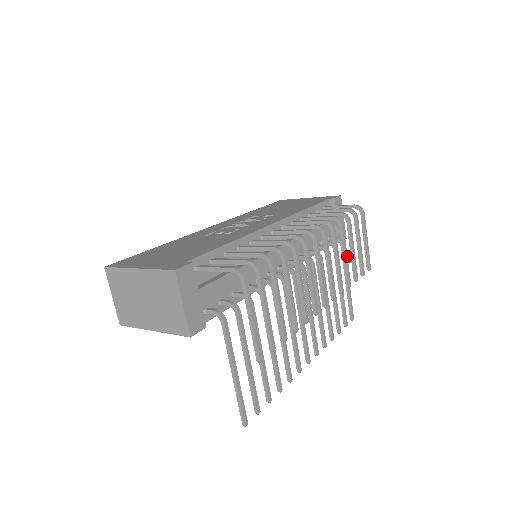
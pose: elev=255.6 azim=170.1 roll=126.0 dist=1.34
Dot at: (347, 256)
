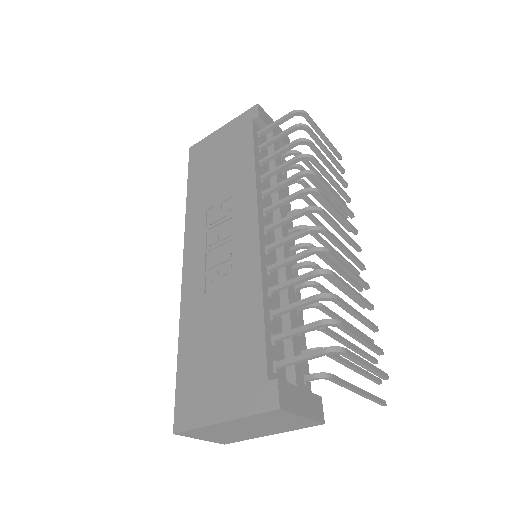
Dot at: (333, 179)
